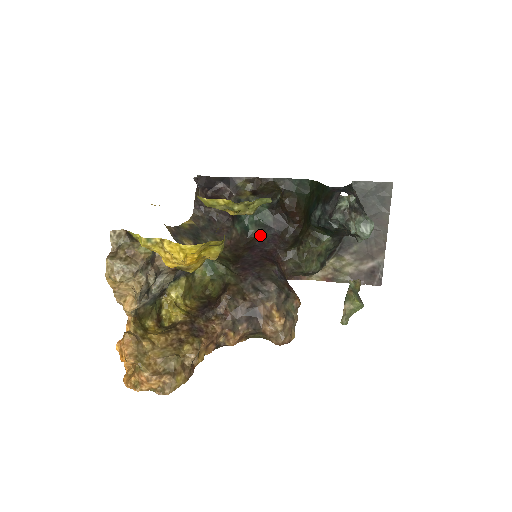
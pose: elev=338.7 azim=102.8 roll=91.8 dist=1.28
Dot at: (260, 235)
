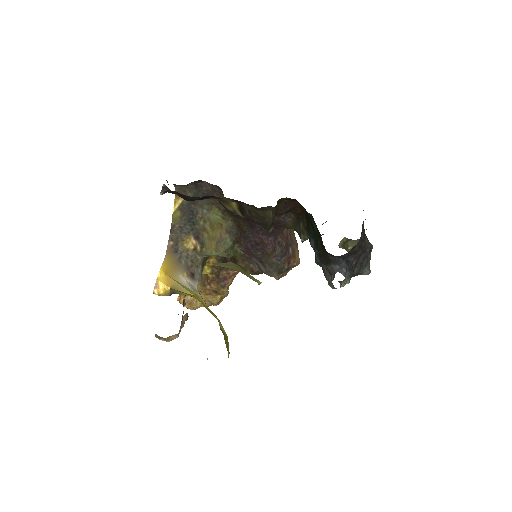
Dot at: occluded
